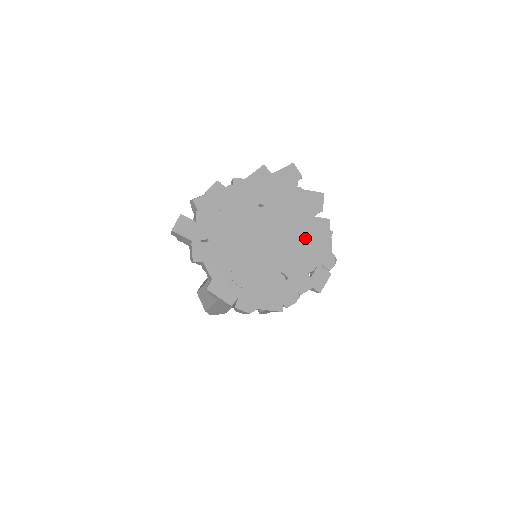
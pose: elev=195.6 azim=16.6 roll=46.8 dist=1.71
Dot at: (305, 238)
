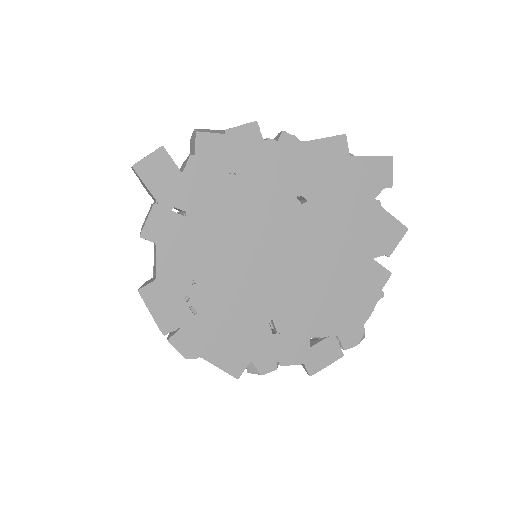
Dot at: (338, 284)
